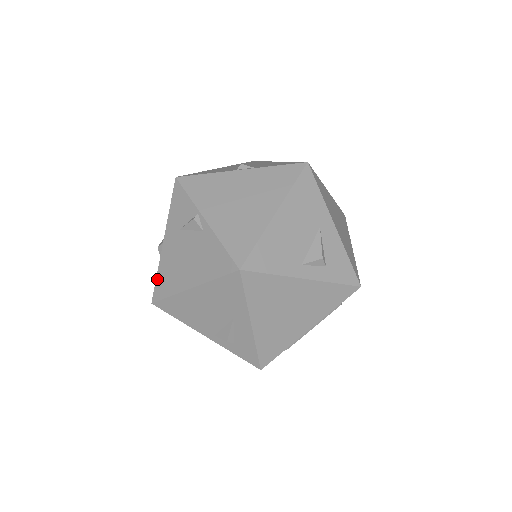
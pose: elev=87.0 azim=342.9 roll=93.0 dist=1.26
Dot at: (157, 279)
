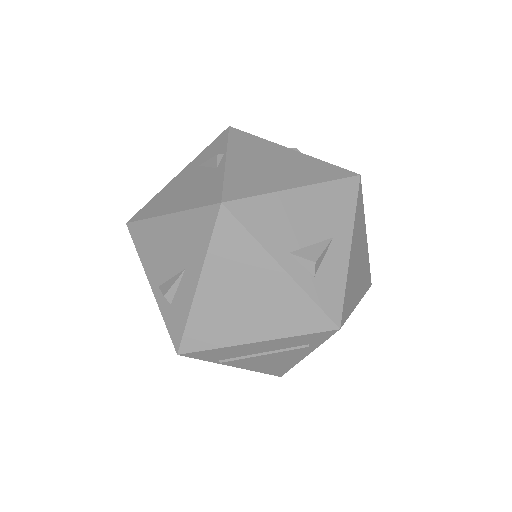
Dot at: (148, 203)
